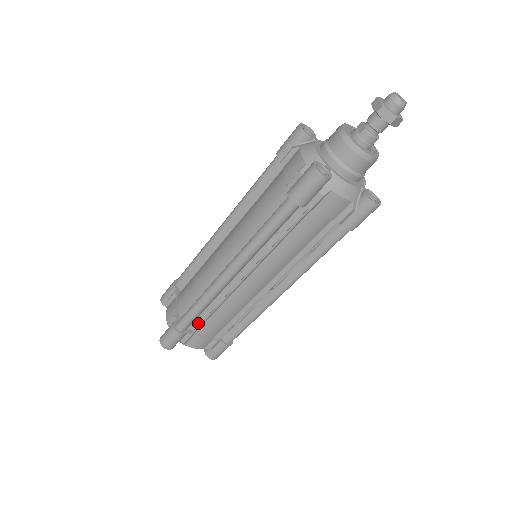
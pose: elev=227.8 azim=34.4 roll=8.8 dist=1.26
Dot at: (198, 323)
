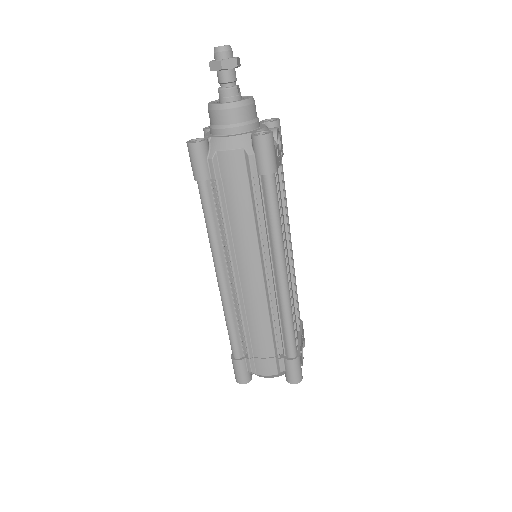
Dot at: (248, 345)
